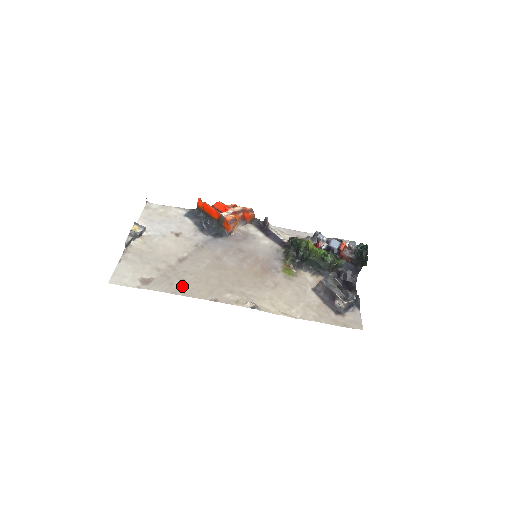
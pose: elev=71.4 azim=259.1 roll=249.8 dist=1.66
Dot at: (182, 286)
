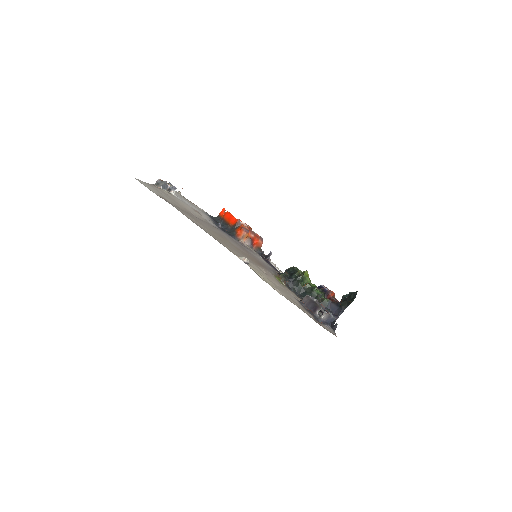
Dot at: (192, 219)
